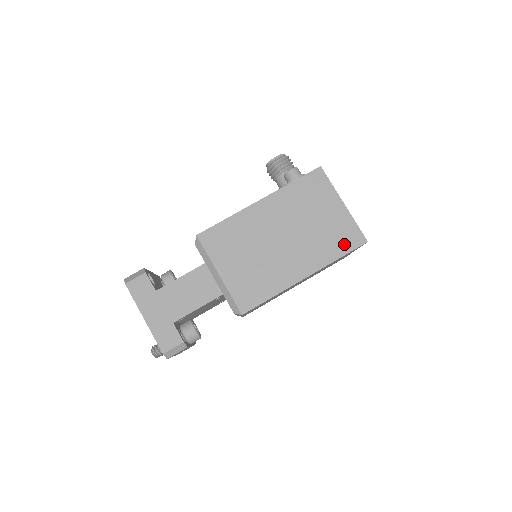
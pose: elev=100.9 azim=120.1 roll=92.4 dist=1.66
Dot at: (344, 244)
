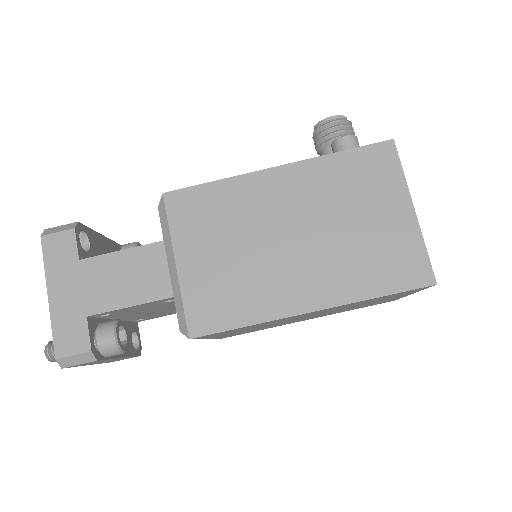
Dot at: (394, 276)
